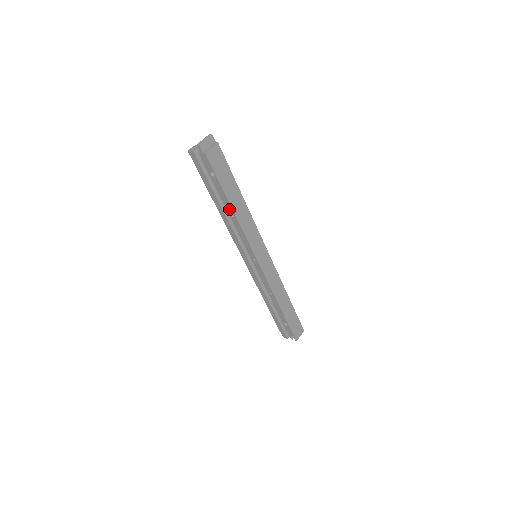
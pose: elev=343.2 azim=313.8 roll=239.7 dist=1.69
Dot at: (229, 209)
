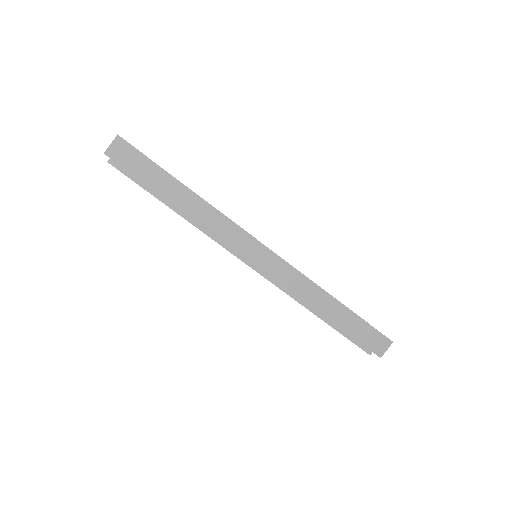
Dot at: (182, 211)
